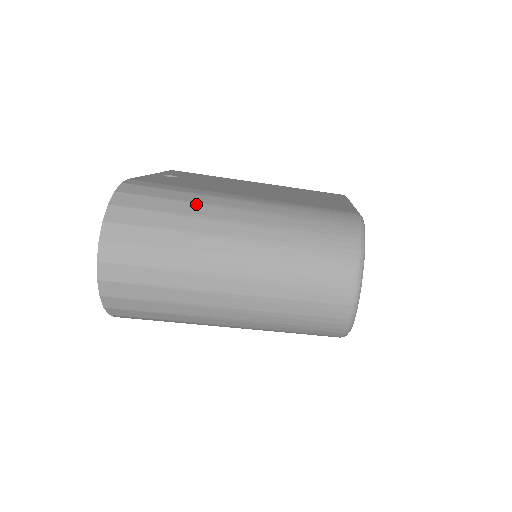
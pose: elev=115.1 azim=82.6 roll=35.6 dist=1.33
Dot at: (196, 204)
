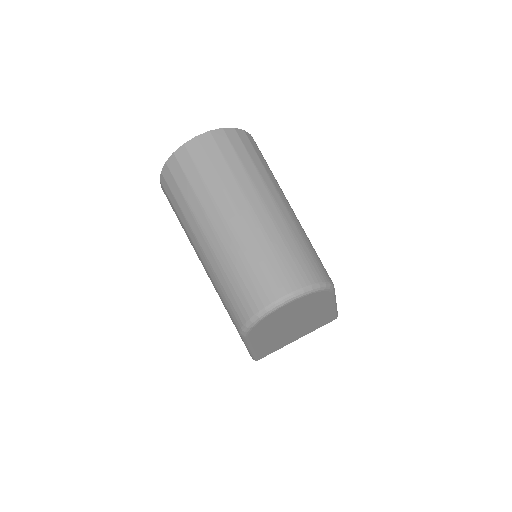
Dot at: (269, 177)
